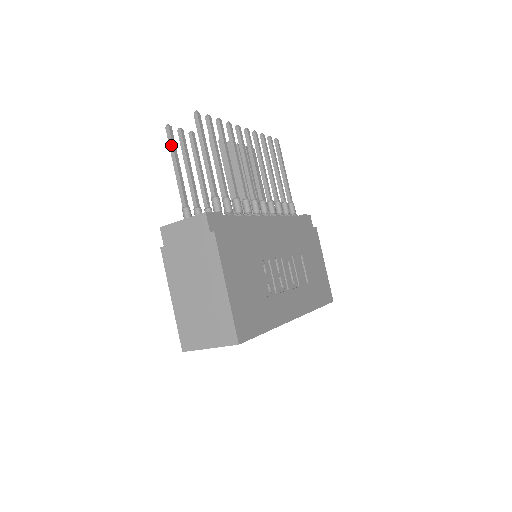
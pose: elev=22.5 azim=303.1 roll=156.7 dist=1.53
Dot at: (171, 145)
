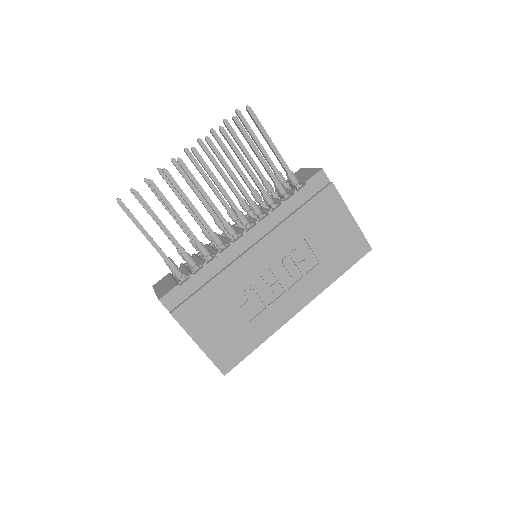
Dot at: occluded
